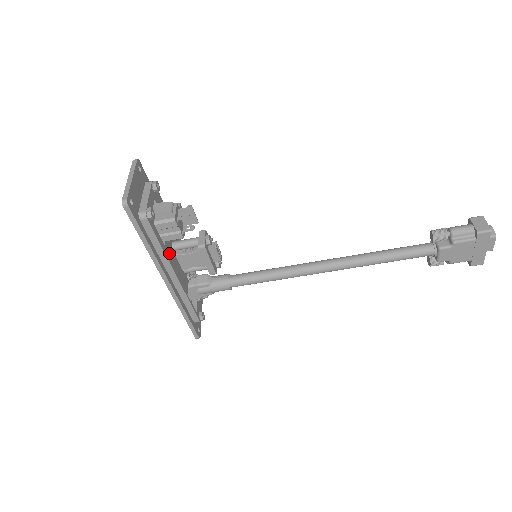
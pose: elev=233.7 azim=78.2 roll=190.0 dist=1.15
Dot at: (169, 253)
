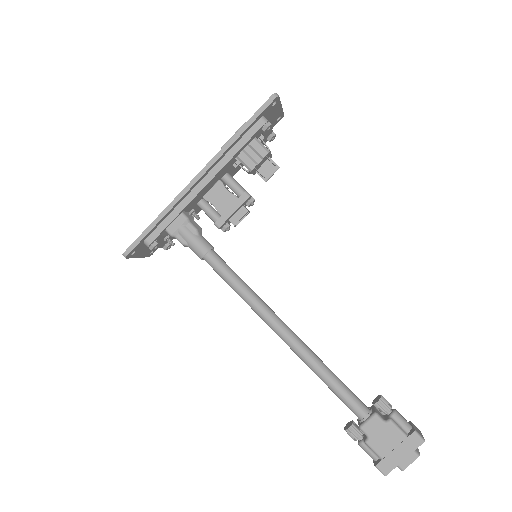
Dot at: (226, 168)
